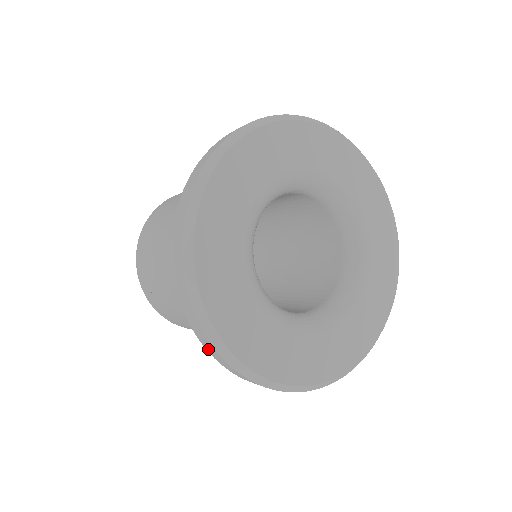
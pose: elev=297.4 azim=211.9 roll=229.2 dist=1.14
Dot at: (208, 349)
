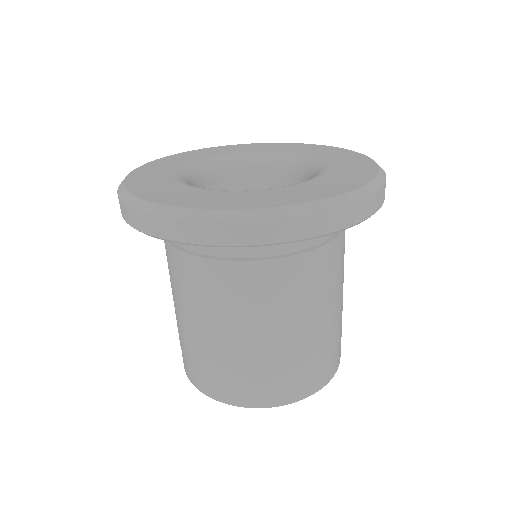
Dot at: (134, 223)
